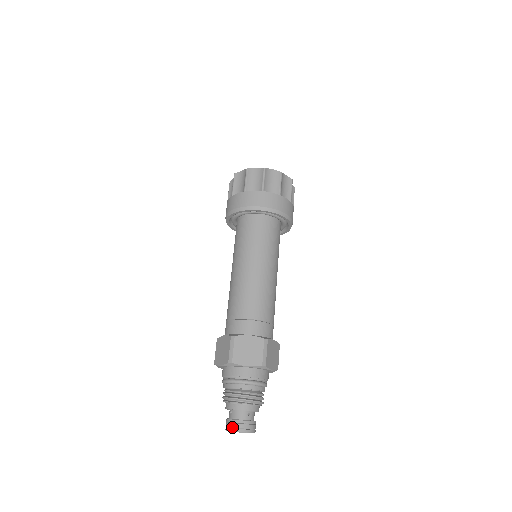
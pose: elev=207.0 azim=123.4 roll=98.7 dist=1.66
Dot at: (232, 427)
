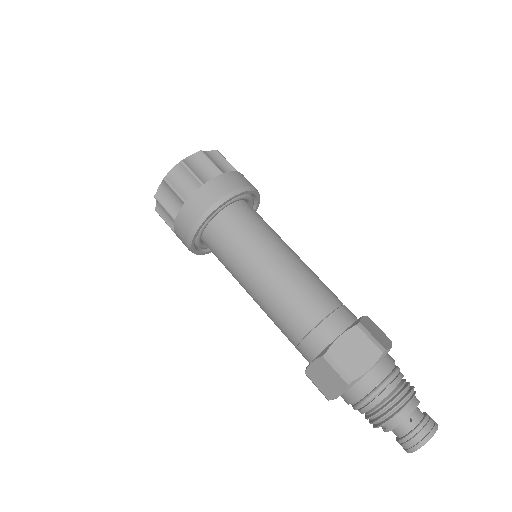
Dot at: (431, 429)
